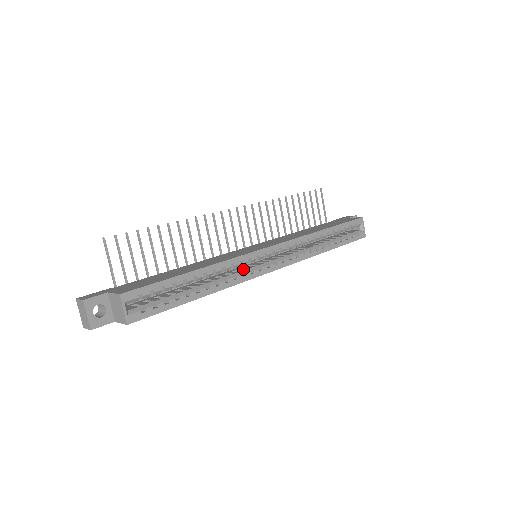
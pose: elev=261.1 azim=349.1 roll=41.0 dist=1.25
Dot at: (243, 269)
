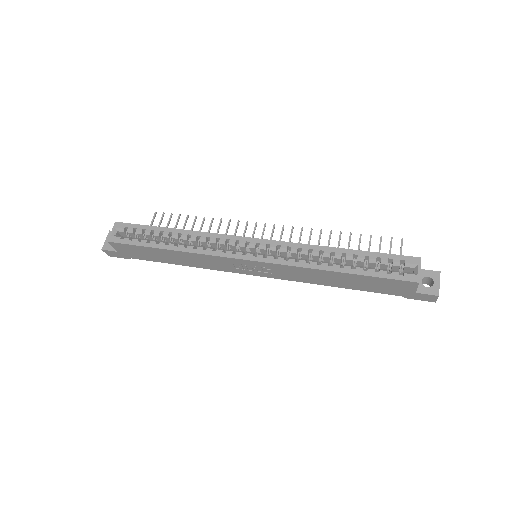
Dot at: (223, 250)
